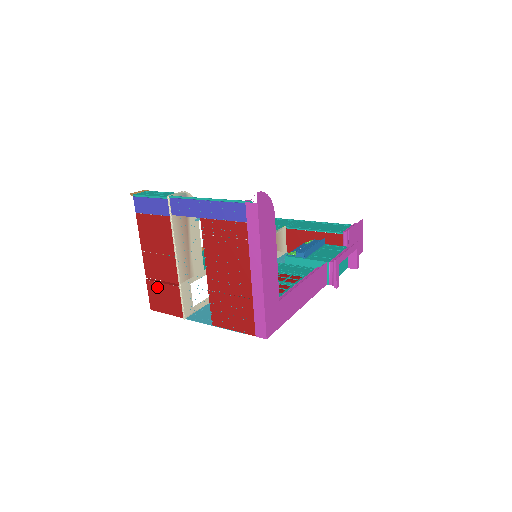
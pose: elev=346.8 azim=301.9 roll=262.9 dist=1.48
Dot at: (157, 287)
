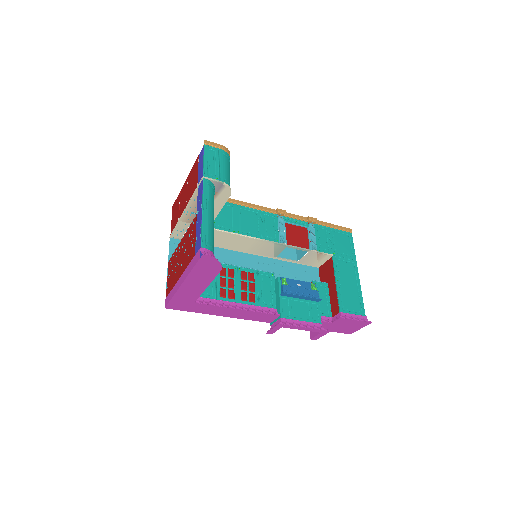
Dot at: (178, 203)
